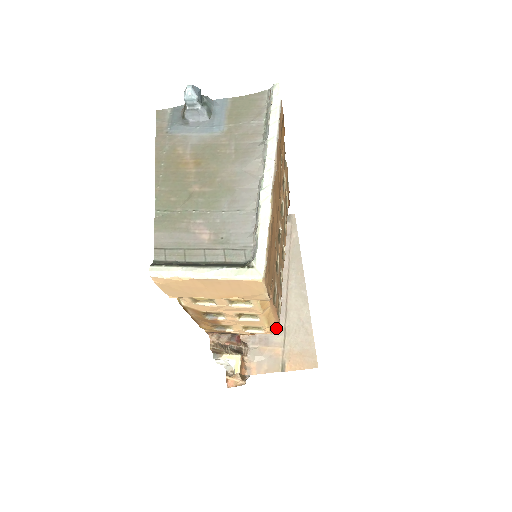
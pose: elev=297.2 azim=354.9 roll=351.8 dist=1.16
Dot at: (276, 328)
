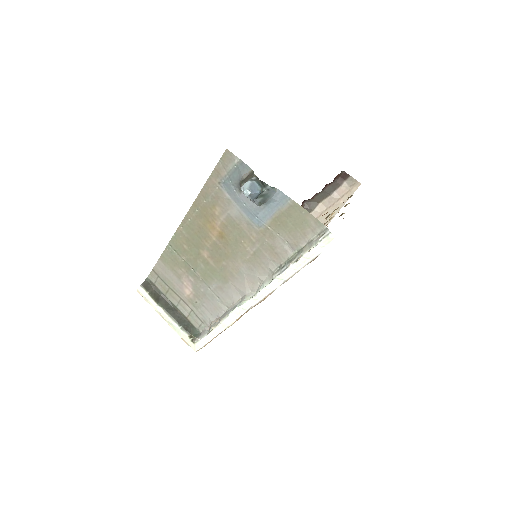
Dot at: occluded
